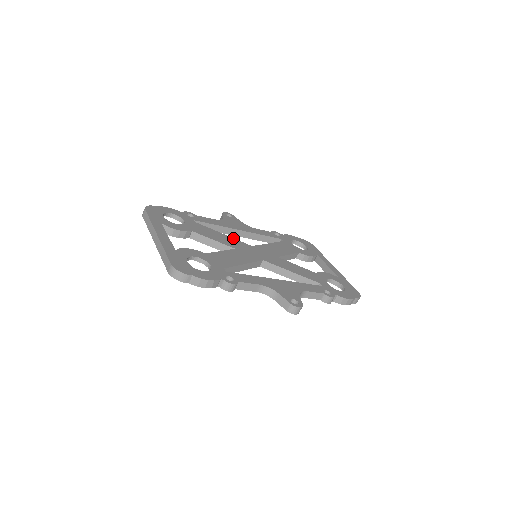
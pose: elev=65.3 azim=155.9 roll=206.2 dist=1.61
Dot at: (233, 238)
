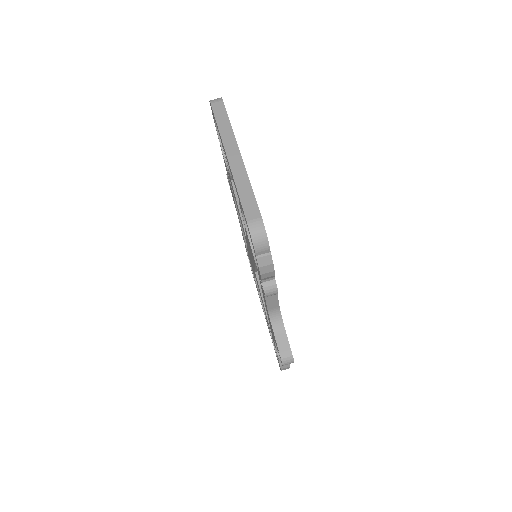
Dot at: occluded
